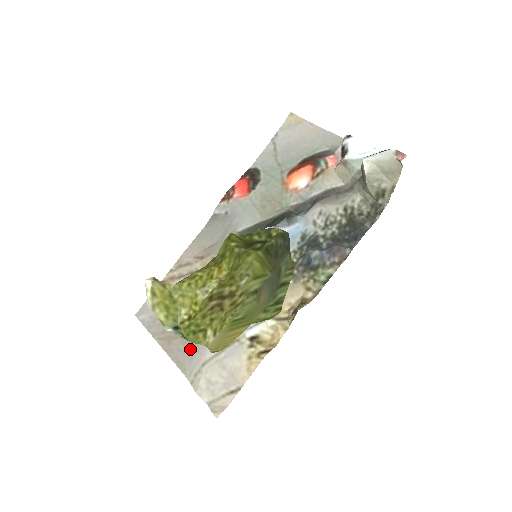
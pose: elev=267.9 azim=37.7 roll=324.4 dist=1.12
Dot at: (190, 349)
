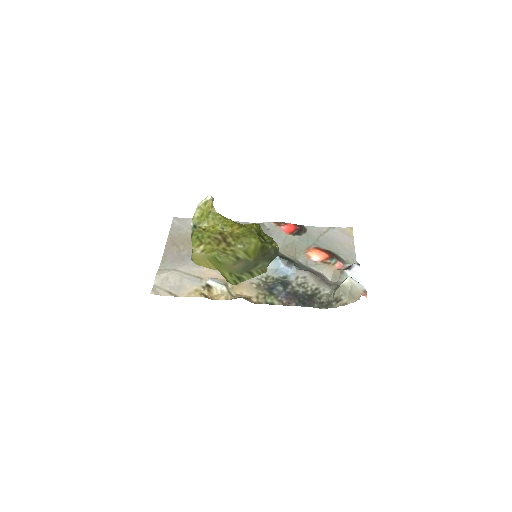
Dot at: (177, 258)
